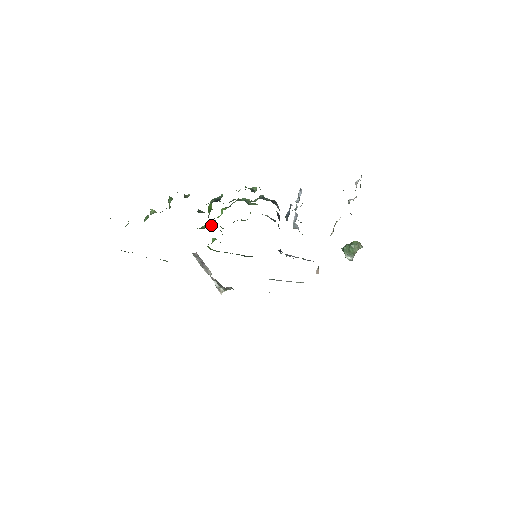
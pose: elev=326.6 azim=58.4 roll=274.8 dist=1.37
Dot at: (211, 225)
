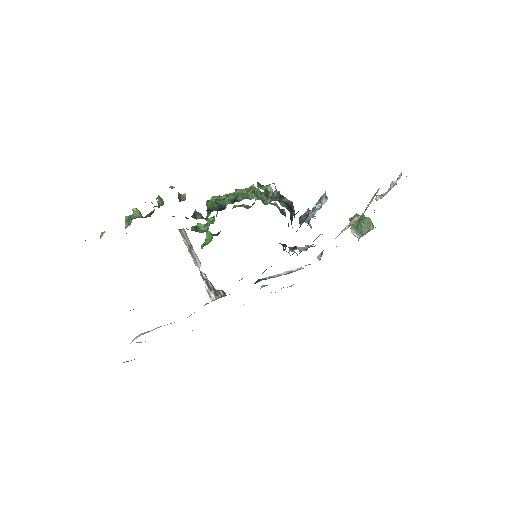
Dot at: occluded
